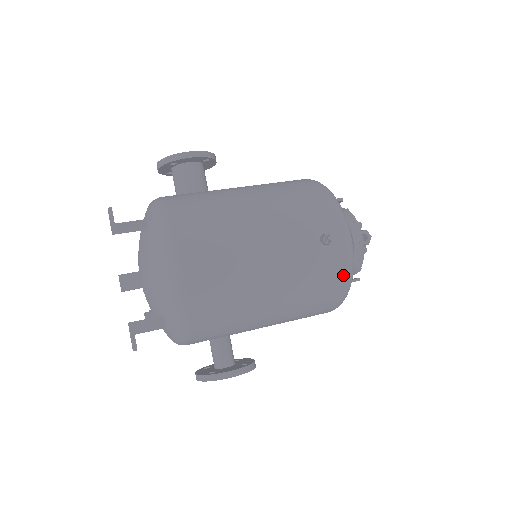
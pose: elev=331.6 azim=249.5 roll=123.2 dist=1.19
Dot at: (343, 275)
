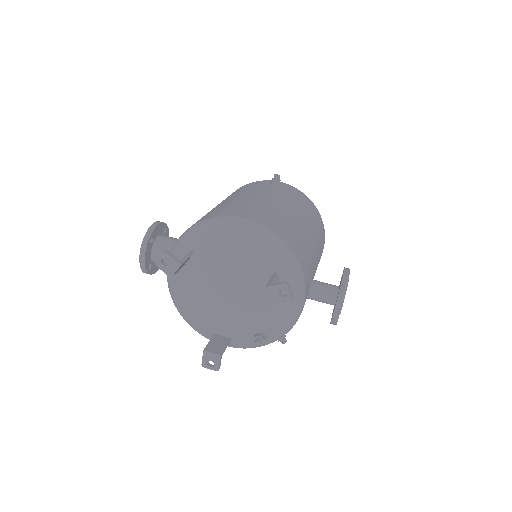
Dot at: (304, 196)
